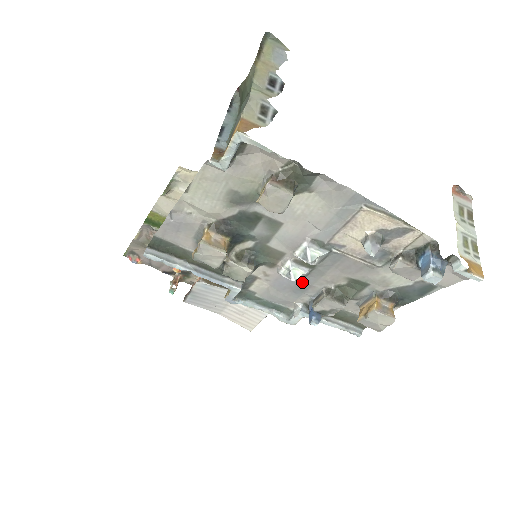
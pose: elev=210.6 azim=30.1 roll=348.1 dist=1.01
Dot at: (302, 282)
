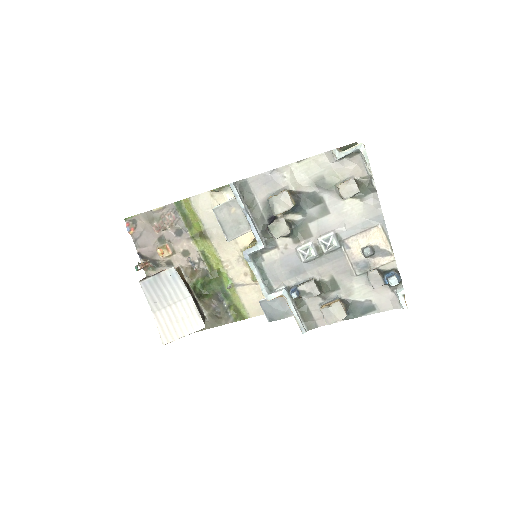
Dot at: (303, 265)
